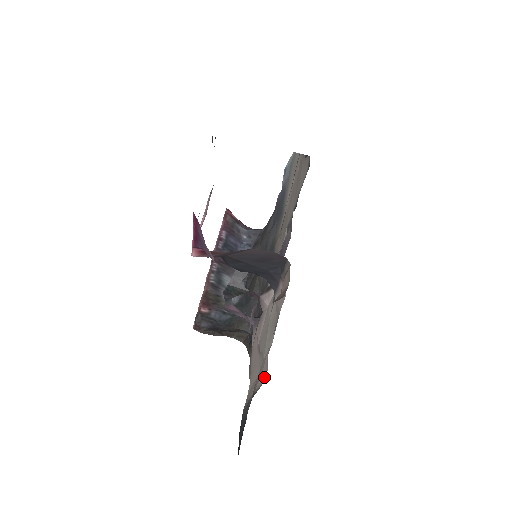
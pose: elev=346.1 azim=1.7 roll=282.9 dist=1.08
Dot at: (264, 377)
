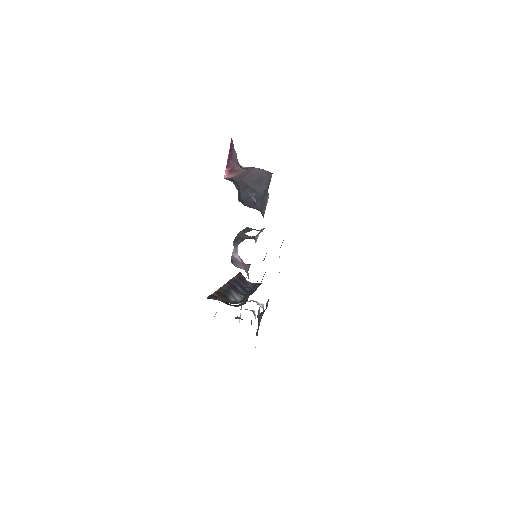
Dot at: occluded
